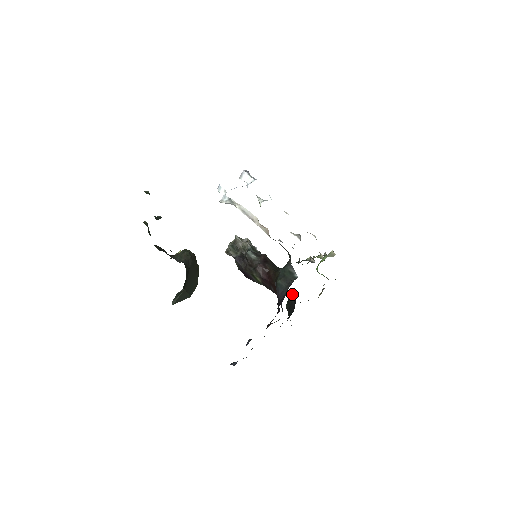
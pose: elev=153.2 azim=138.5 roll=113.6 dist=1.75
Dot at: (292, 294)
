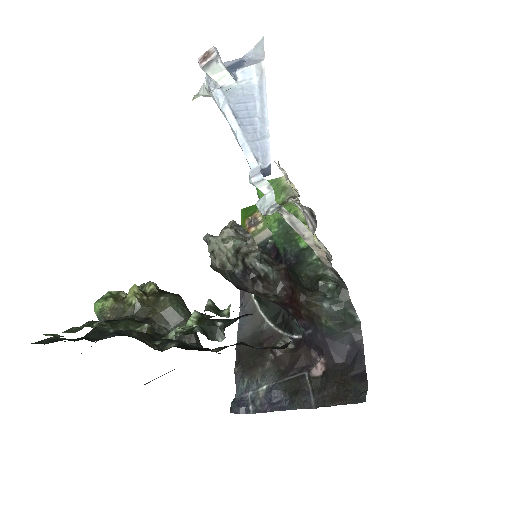
Dot at: occluded
